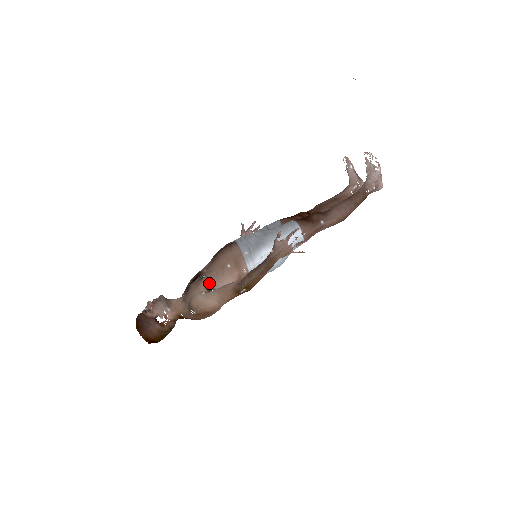
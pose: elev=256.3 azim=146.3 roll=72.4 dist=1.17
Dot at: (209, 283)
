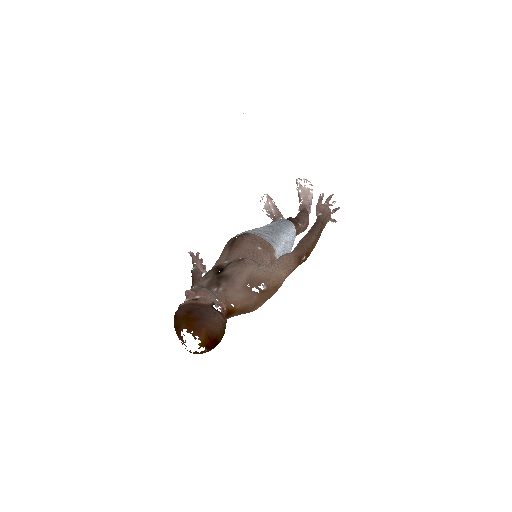
Dot at: (255, 261)
